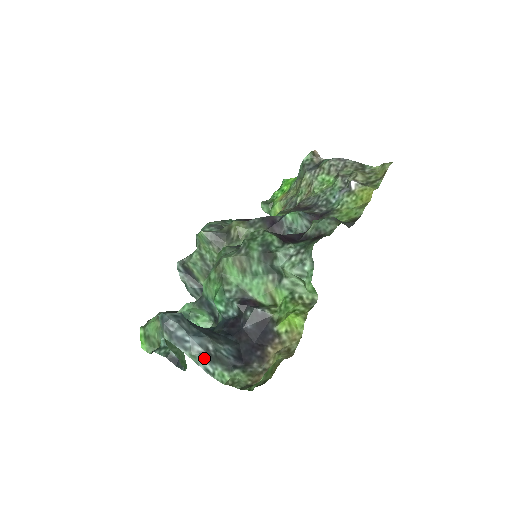
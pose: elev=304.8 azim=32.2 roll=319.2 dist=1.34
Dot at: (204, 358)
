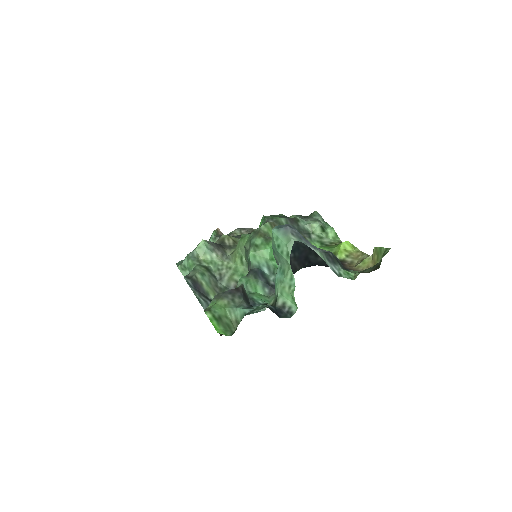
Dot at: (328, 259)
